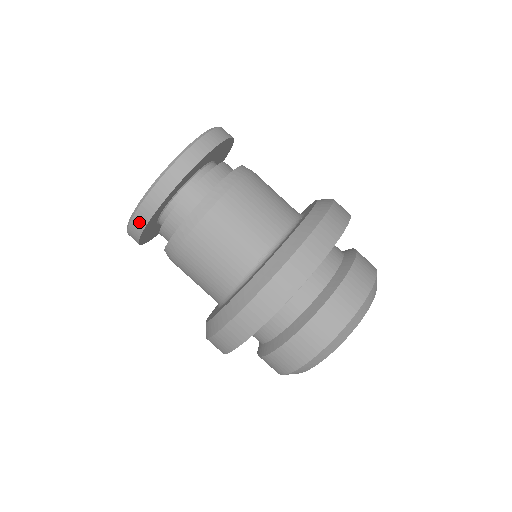
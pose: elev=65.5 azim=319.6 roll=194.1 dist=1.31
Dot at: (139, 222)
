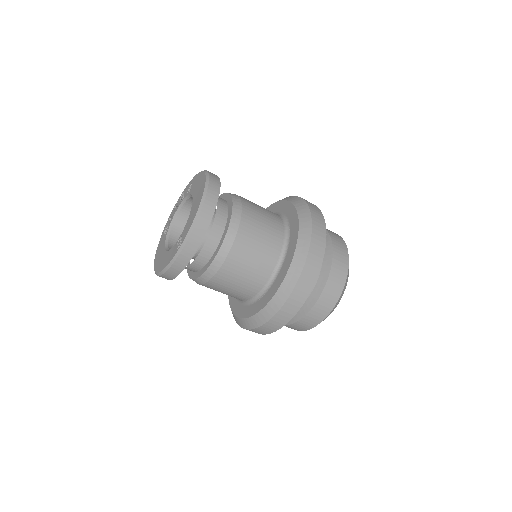
Dot at: (174, 272)
